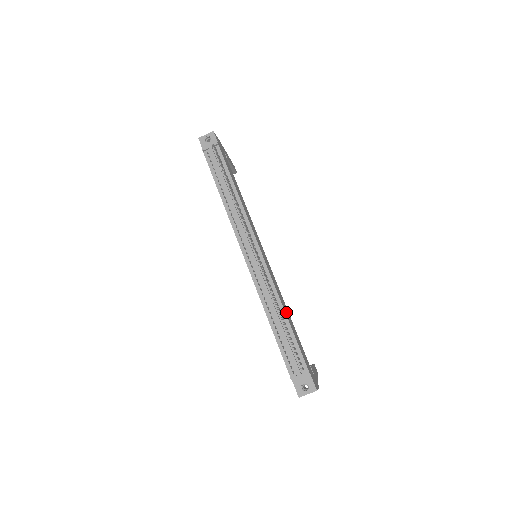
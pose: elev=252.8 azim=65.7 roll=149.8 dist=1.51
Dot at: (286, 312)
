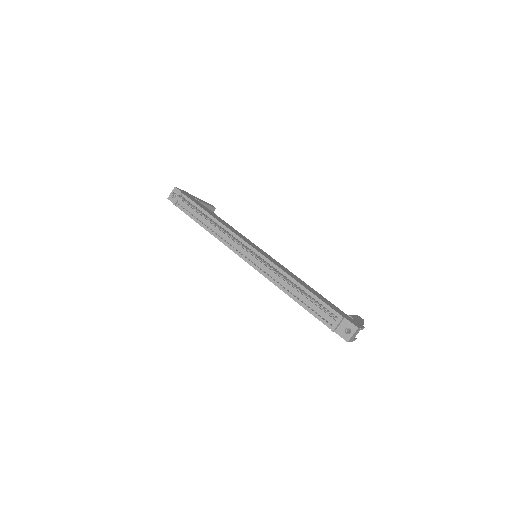
Dot at: (301, 283)
